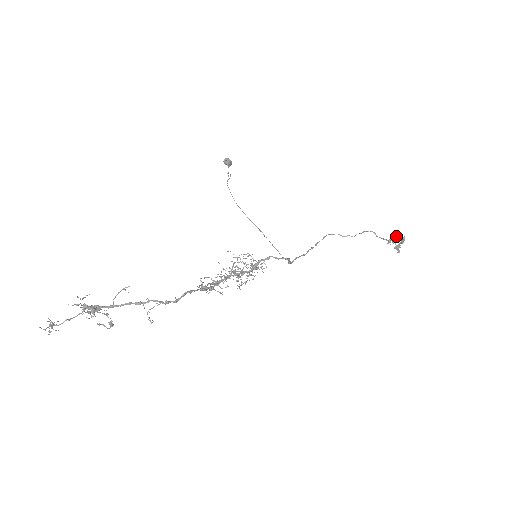
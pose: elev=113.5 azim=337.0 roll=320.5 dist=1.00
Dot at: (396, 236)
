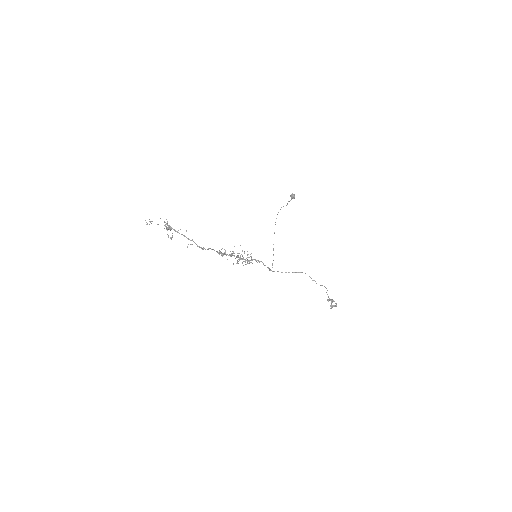
Dot at: (333, 300)
